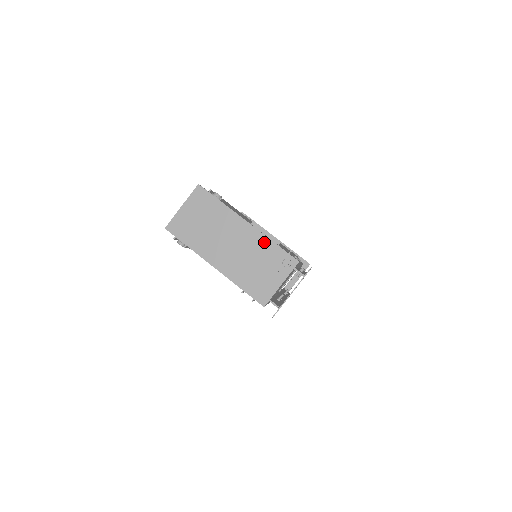
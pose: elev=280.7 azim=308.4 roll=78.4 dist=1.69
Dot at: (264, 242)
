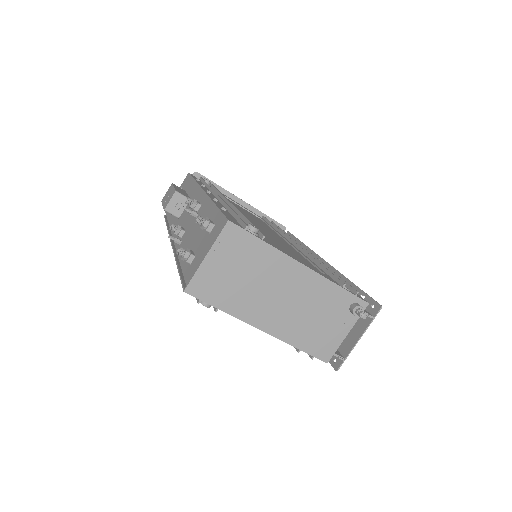
Dot at: (326, 287)
